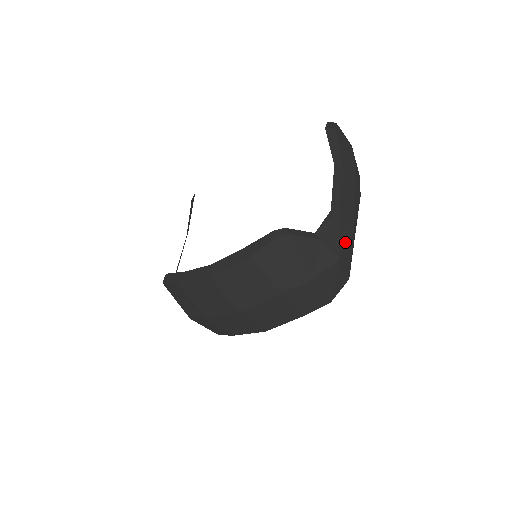
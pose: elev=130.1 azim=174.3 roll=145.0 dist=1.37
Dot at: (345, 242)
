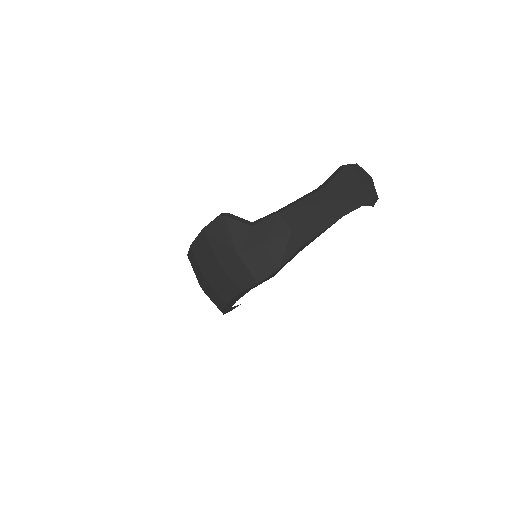
Dot at: (277, 235)
